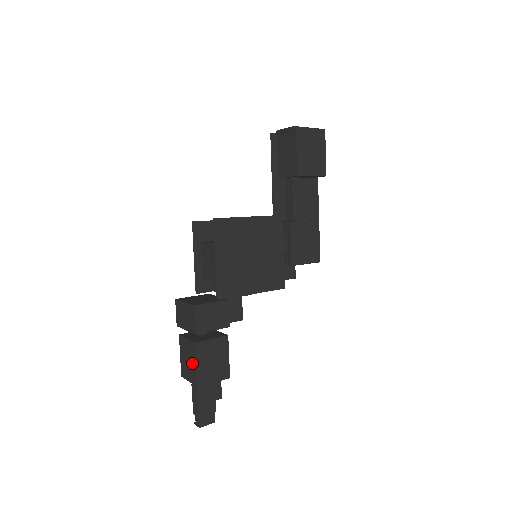
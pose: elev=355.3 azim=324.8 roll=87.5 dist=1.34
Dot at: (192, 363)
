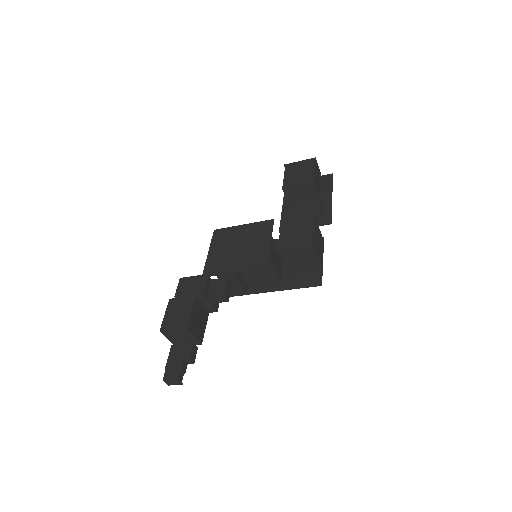
Dot at: occluded
